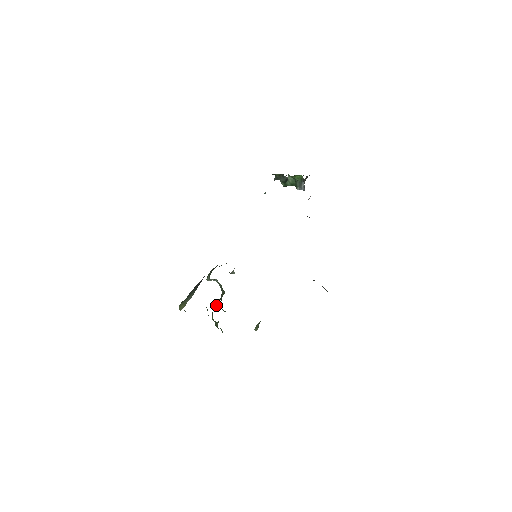
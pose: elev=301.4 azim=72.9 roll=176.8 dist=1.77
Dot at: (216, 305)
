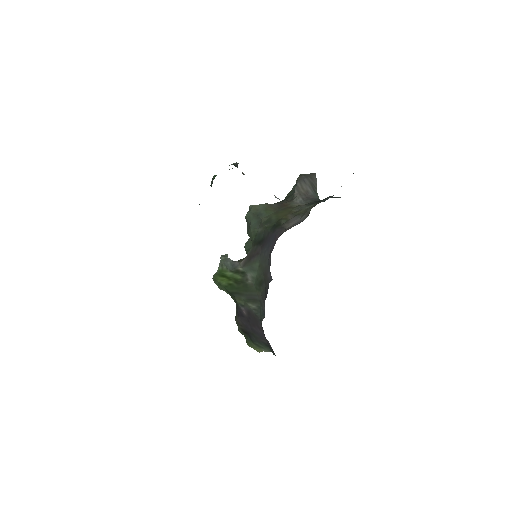
Dot at: occluded
